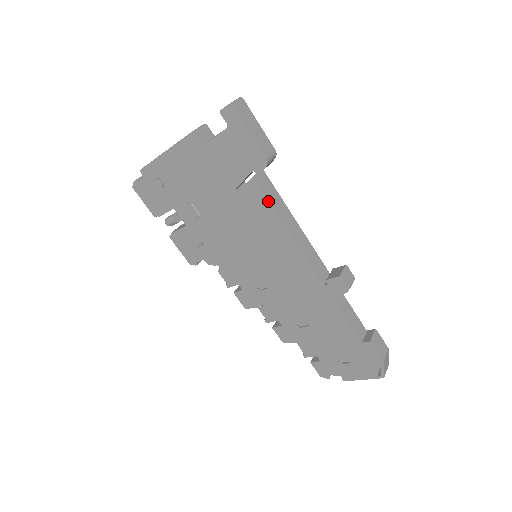
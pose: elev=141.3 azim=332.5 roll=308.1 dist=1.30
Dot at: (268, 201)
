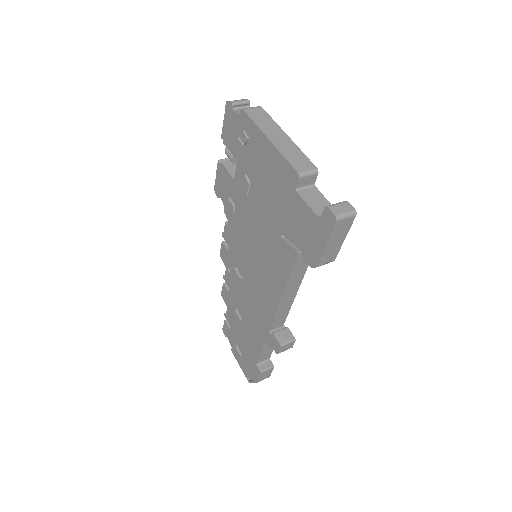
Dot at: (291, 272)
